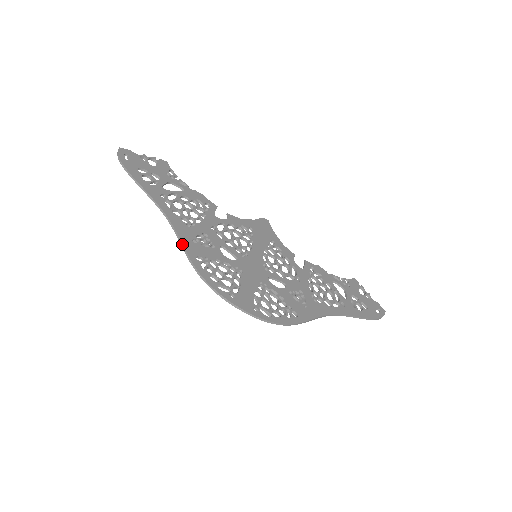
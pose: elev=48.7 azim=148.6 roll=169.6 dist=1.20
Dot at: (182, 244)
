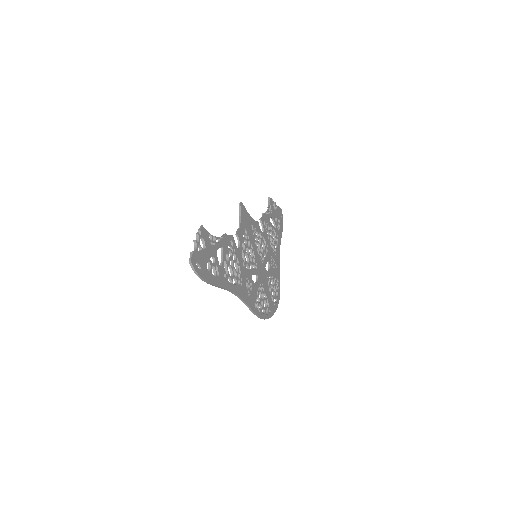
Dot at: (250, 308)
